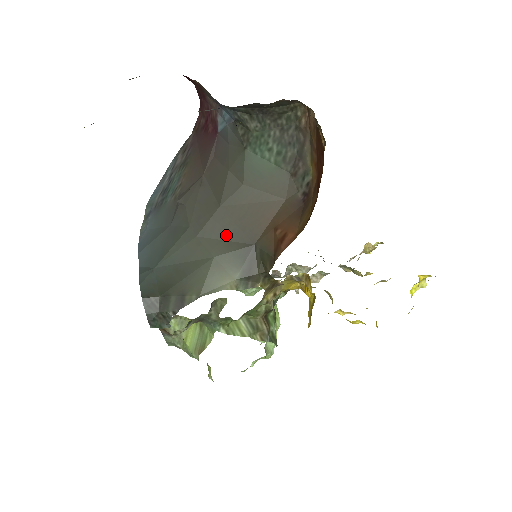
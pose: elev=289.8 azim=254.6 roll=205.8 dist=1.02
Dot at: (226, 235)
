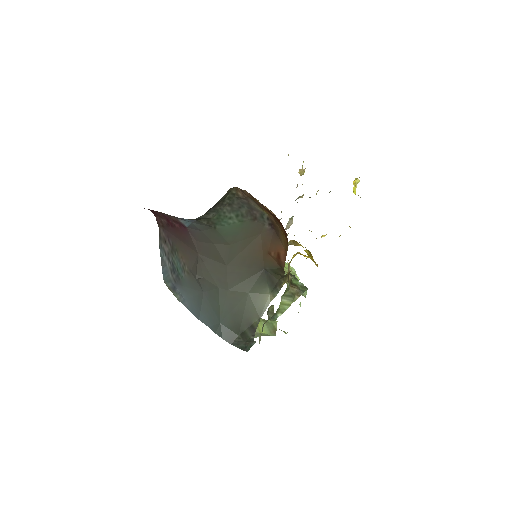
Dot at: (244, 277)
